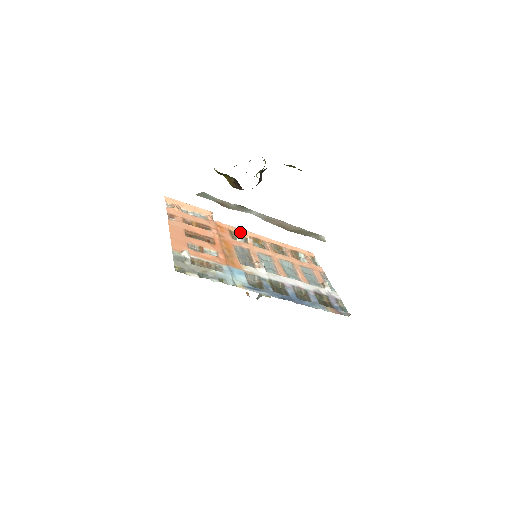
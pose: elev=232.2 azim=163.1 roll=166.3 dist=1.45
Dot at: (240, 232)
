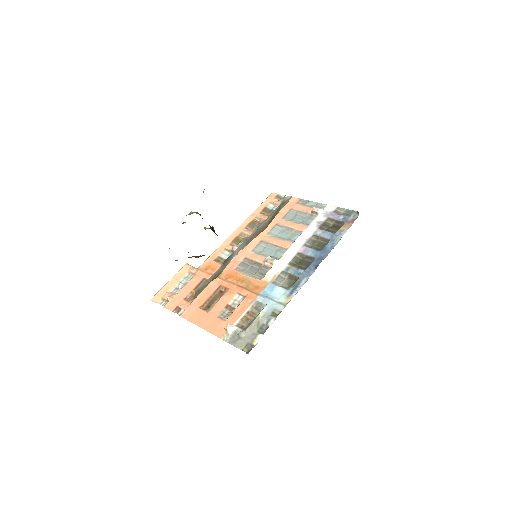
Dot at: (221, 251)
